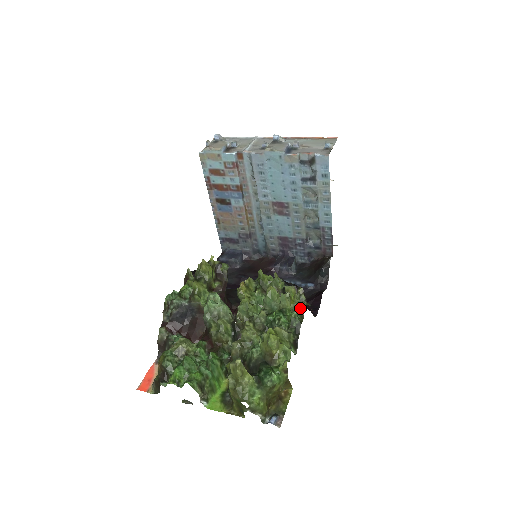
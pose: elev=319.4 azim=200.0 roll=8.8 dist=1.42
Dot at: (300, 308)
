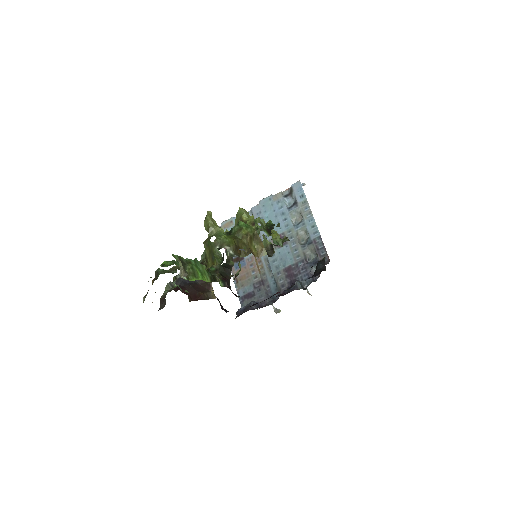
Dot at: occluded
